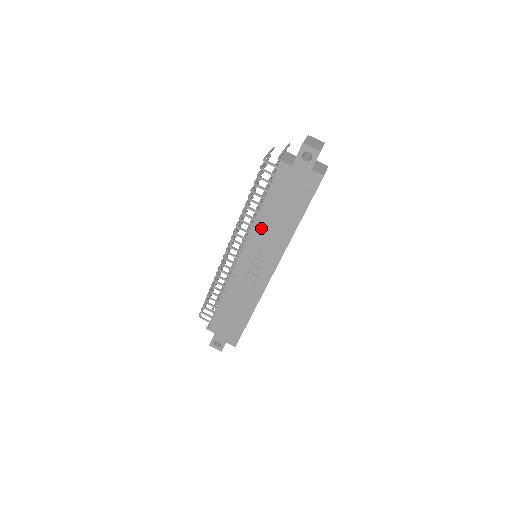
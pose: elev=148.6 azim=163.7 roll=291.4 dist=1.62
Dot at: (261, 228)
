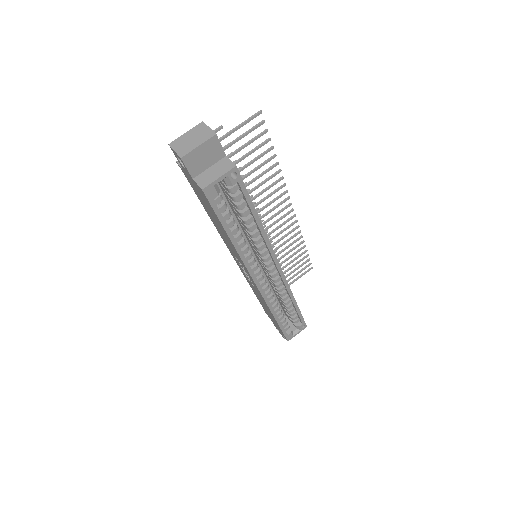
Dot at: (220, 233)
